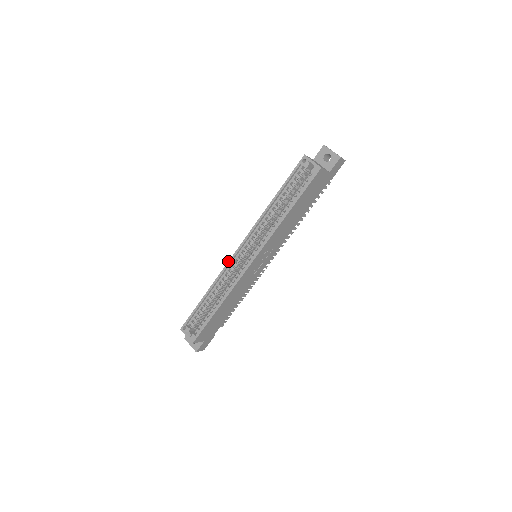
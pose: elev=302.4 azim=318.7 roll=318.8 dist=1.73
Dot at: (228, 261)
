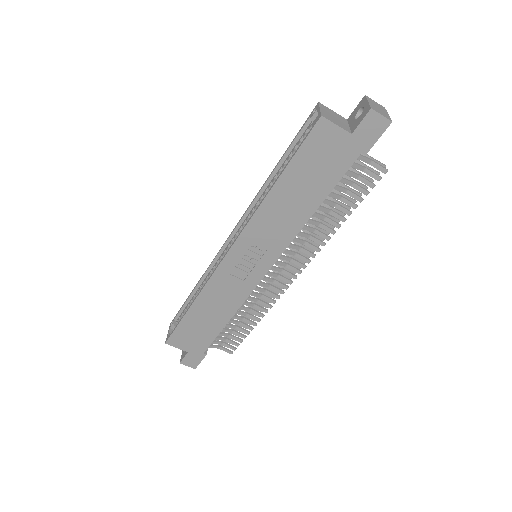
Dot at: occluded
